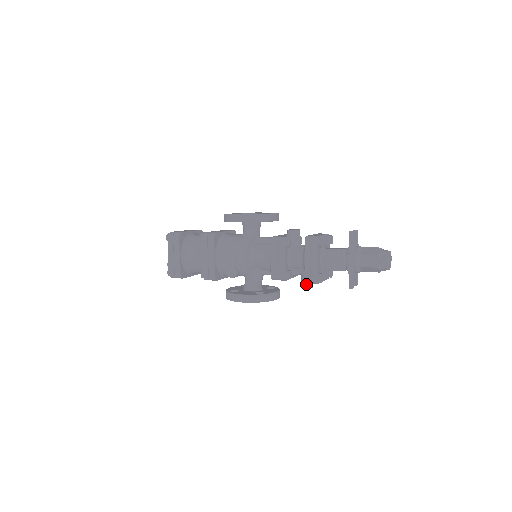
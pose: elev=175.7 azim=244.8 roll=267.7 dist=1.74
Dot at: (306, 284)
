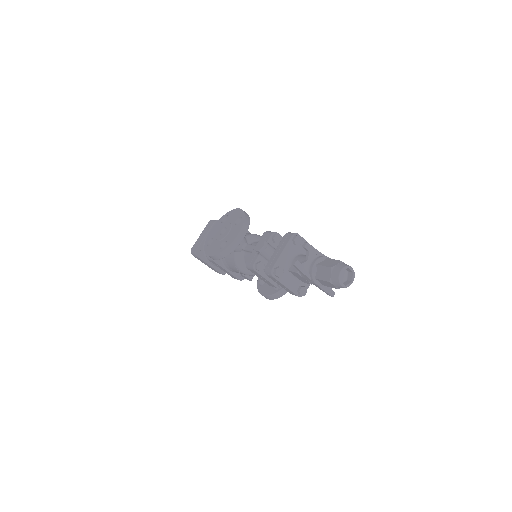
Dot at: occluded
